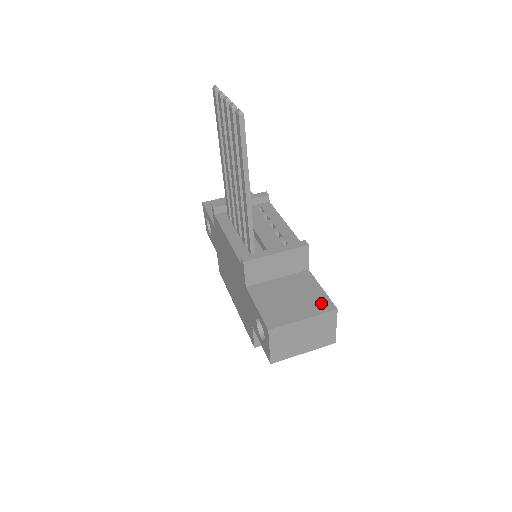
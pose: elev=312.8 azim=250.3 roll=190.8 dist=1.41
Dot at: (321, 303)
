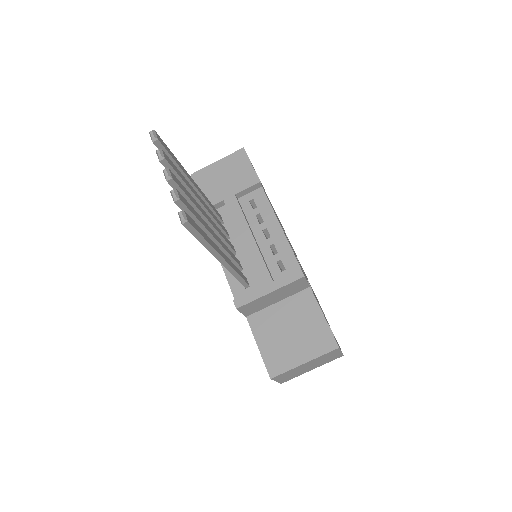
Dot at: (322, 339)
